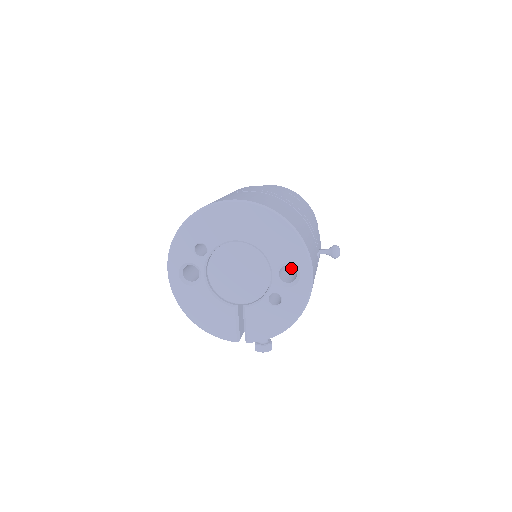
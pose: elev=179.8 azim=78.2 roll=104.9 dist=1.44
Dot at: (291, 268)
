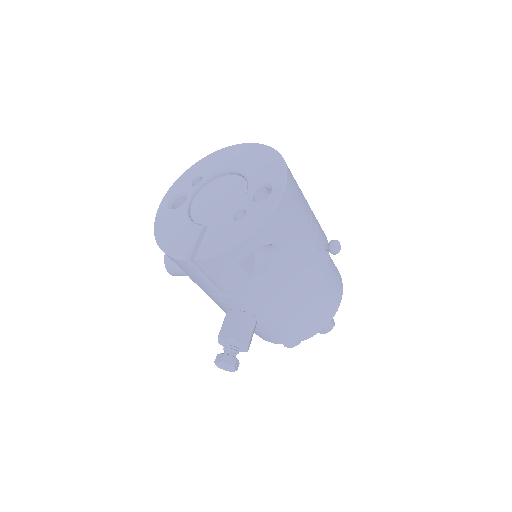
Dot at: occluded
